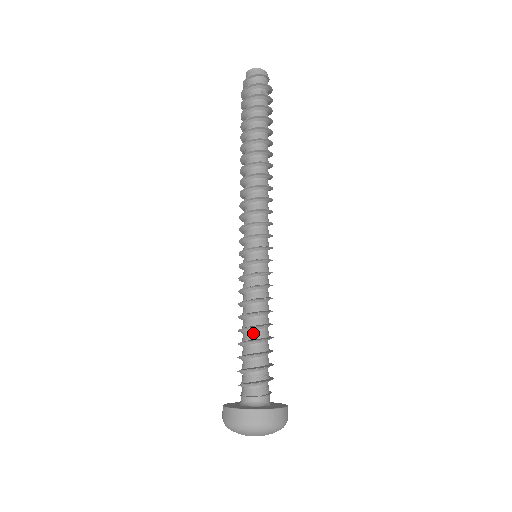
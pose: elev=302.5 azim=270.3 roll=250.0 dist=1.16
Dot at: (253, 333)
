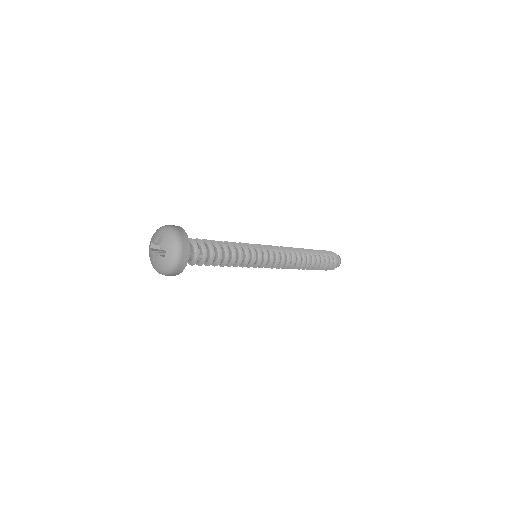
Dot at: occluded
